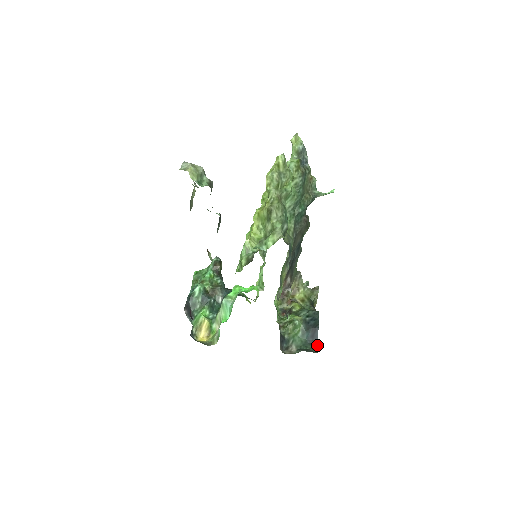
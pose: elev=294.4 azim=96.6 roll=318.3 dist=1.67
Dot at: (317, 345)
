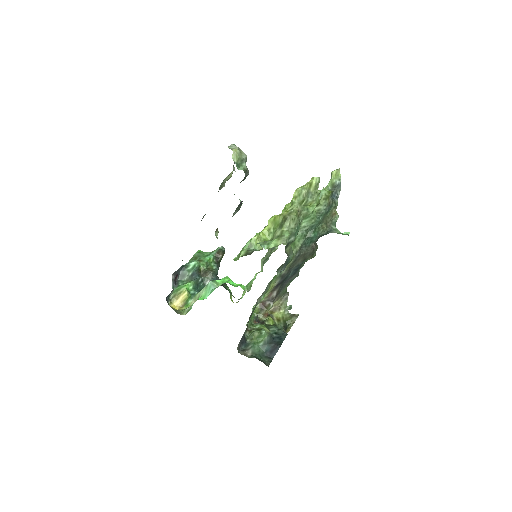
Dot at: (271, 360)
